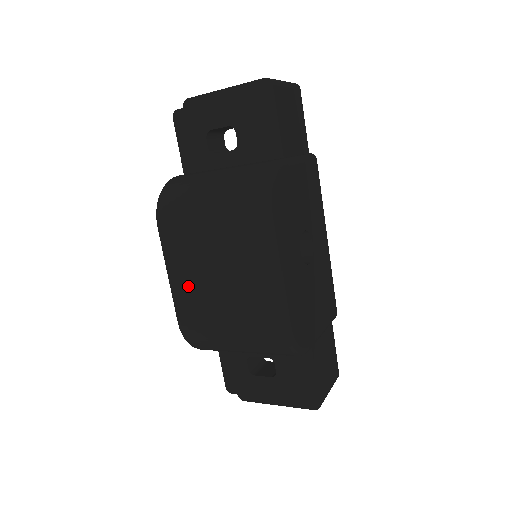
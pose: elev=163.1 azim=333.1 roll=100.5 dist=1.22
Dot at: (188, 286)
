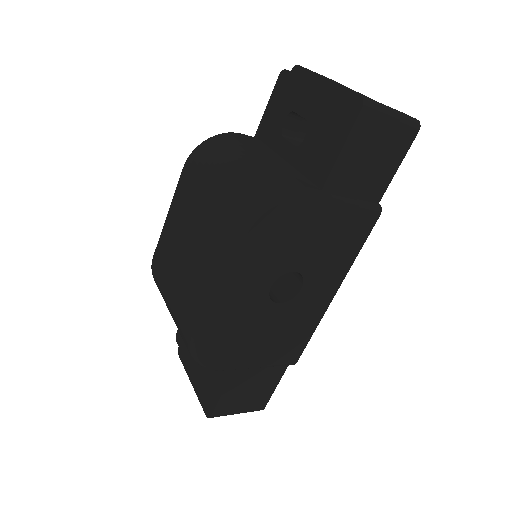
Dot at: (171, 235)
